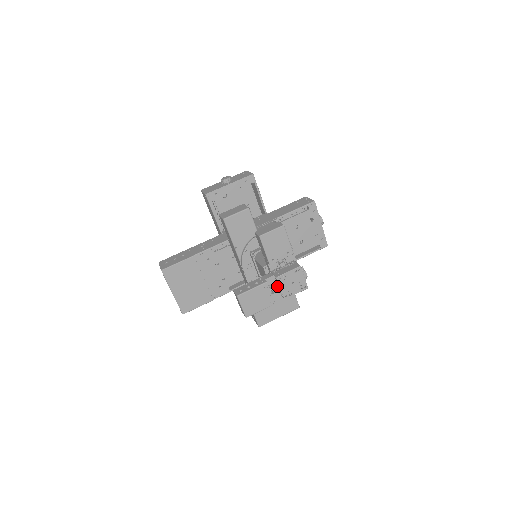
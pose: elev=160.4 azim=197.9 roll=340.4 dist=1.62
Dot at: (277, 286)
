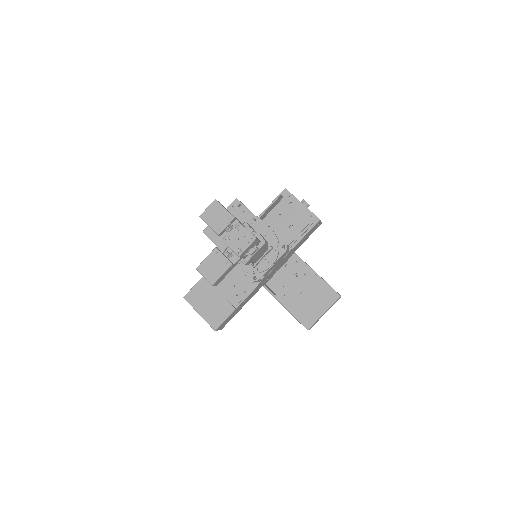
Dot at: (229, 249)
